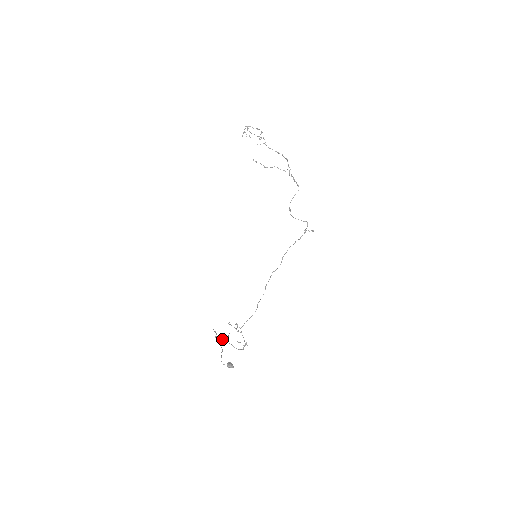
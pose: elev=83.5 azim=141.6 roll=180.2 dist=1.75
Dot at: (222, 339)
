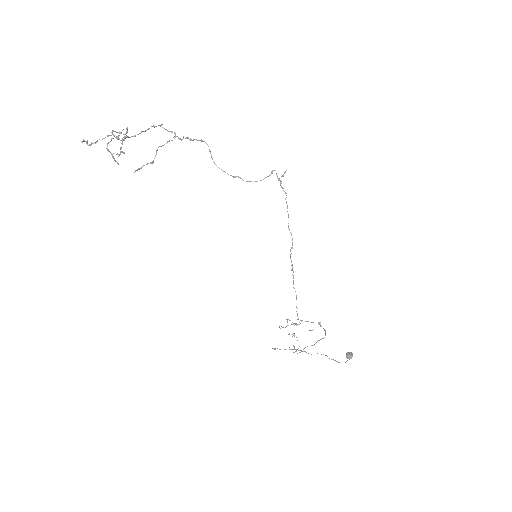
Dot at: occluded
